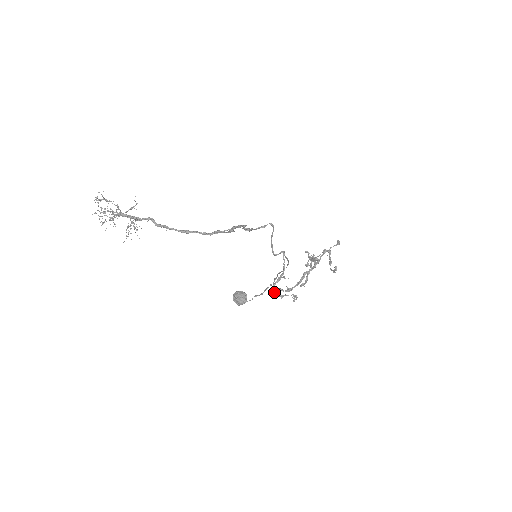
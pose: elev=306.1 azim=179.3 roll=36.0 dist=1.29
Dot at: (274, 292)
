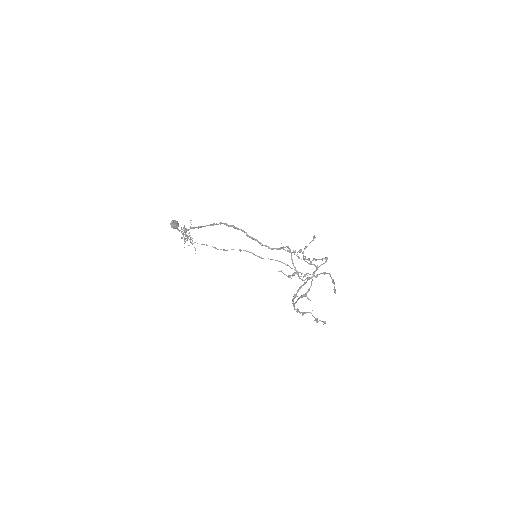
Dot at: (294, 307)
